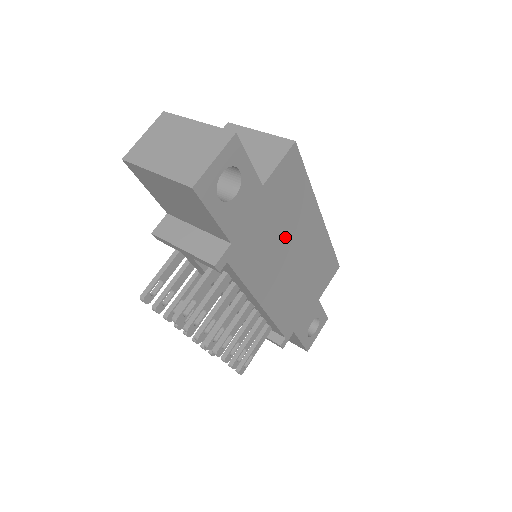
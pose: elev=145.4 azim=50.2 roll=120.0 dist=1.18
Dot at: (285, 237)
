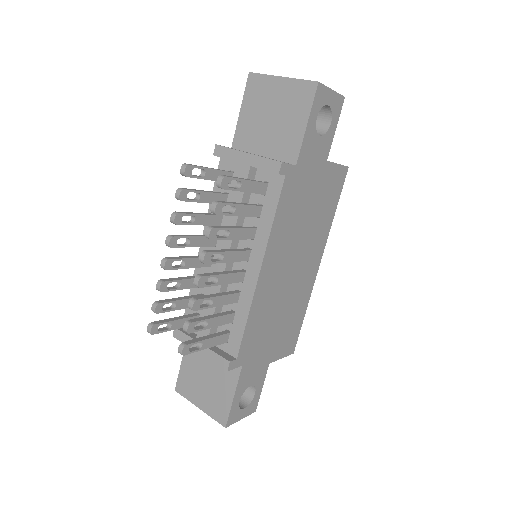
Dot at: (304, 234)
